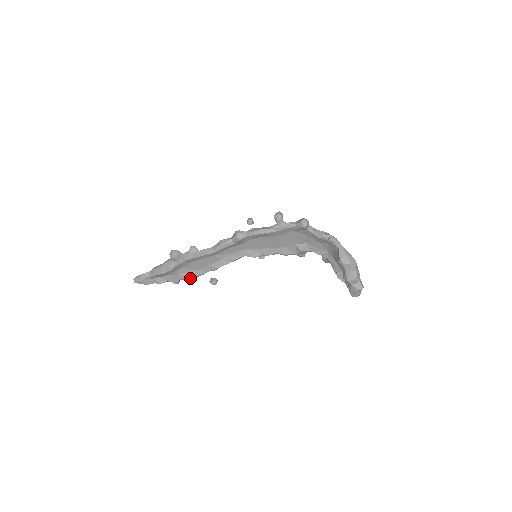
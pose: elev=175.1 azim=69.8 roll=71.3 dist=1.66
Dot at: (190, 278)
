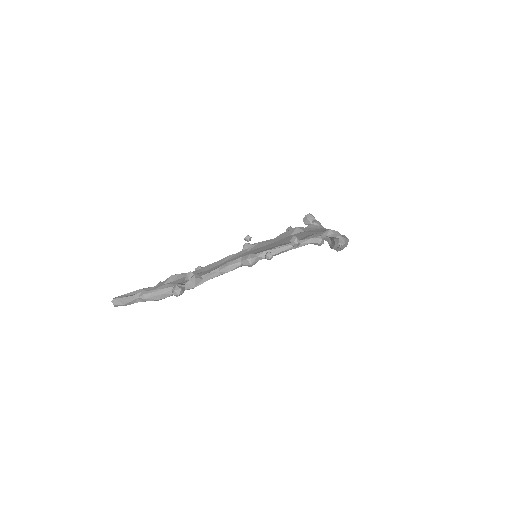
Dot at: occluded
